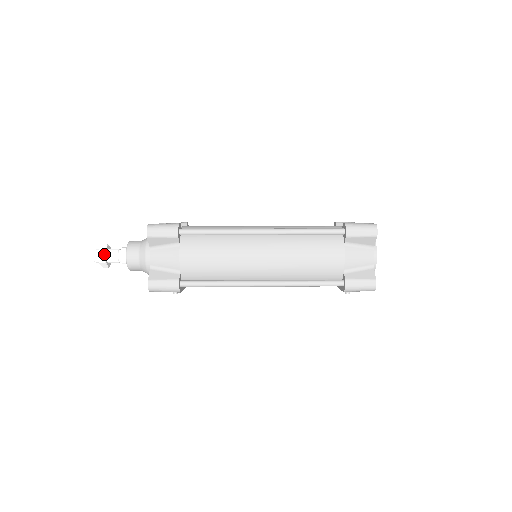
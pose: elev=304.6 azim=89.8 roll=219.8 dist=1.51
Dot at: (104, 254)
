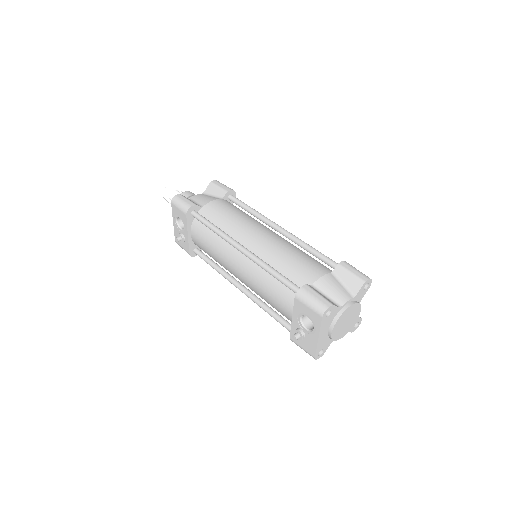
Dot at: (175, 187)
